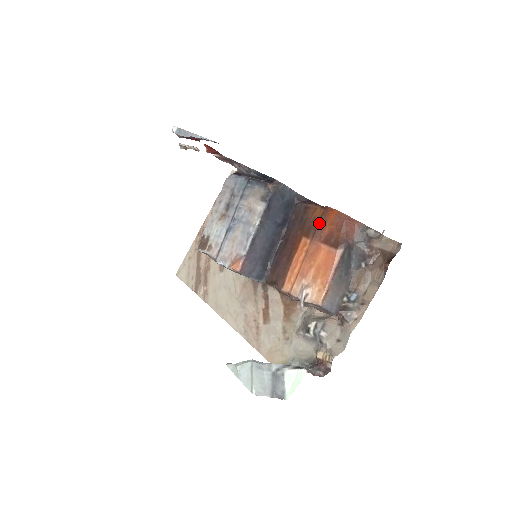
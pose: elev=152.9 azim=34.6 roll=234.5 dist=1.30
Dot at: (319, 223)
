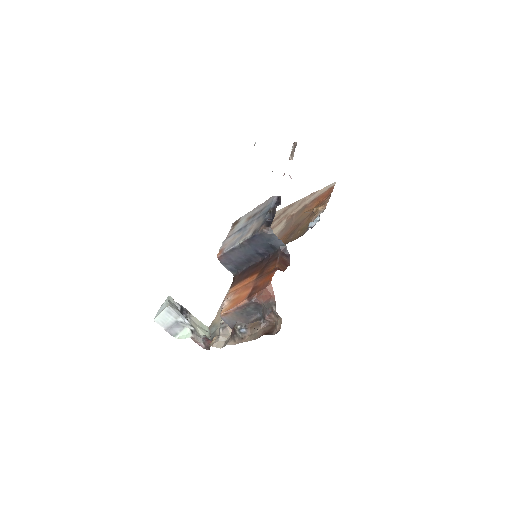
Dot at: (264, 275)
